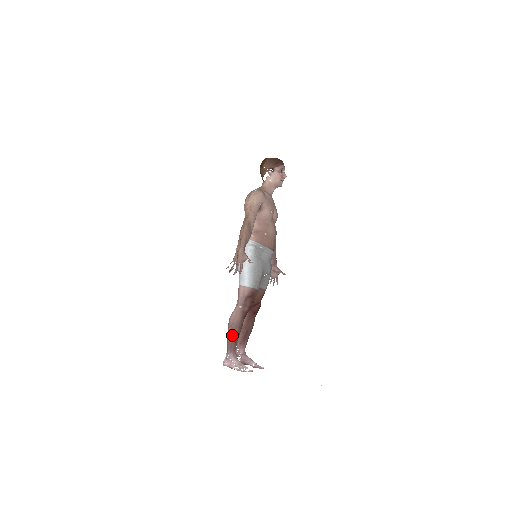
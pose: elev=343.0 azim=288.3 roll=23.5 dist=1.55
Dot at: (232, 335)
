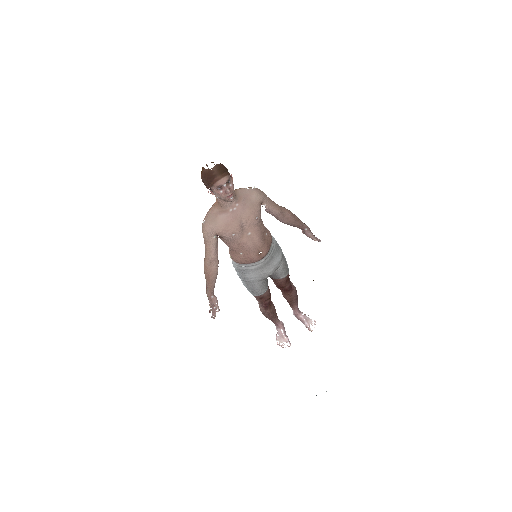
Dot at: (266, 317)
